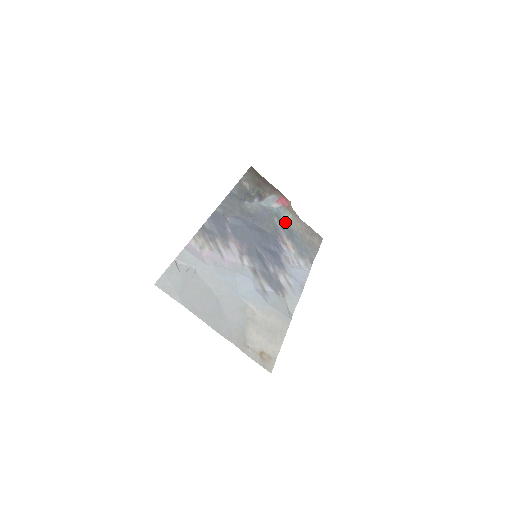
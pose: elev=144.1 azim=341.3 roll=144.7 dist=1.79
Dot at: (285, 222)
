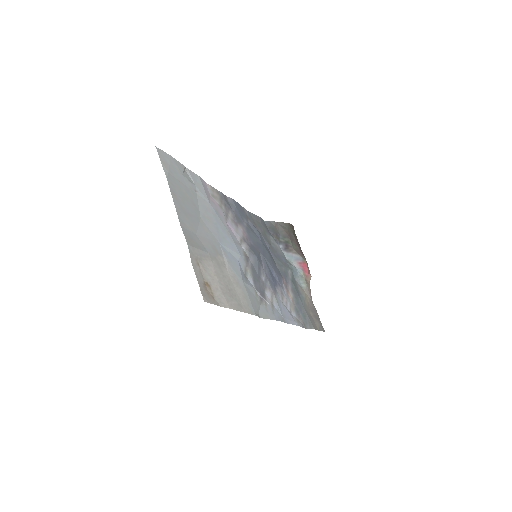
Dot at: (297, 283)
